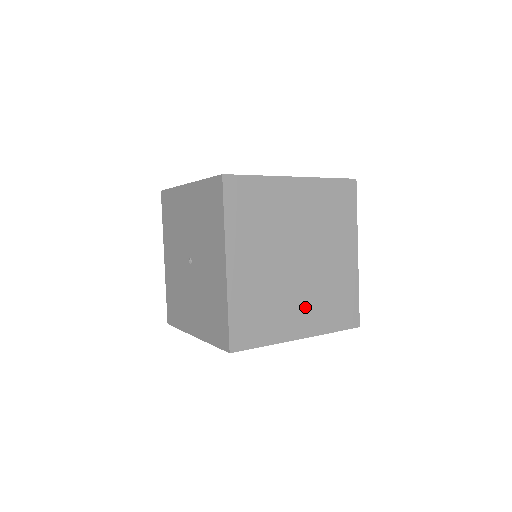
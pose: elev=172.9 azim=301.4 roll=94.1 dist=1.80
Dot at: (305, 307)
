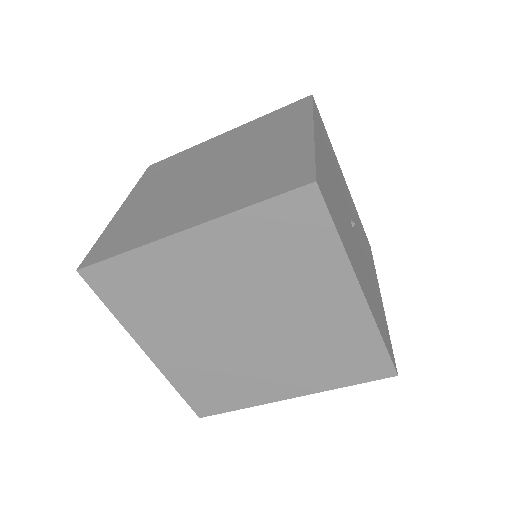
Dot at: (205, 201)
